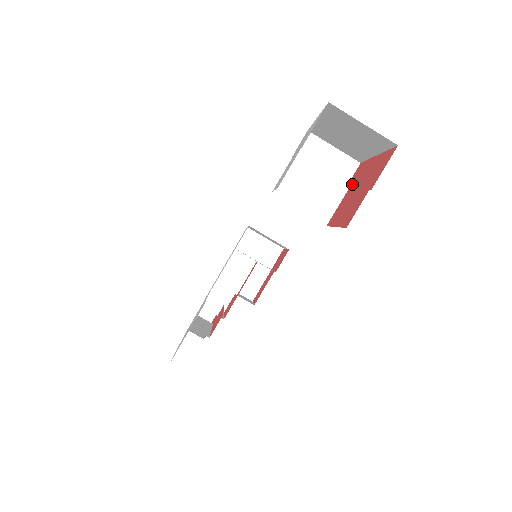
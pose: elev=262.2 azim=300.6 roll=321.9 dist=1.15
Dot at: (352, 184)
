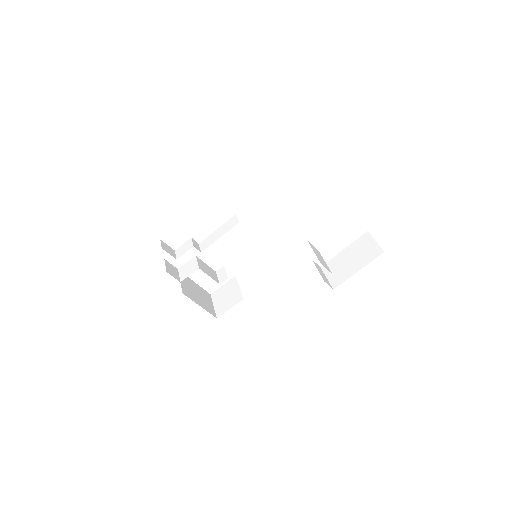
Dot at: occluded
